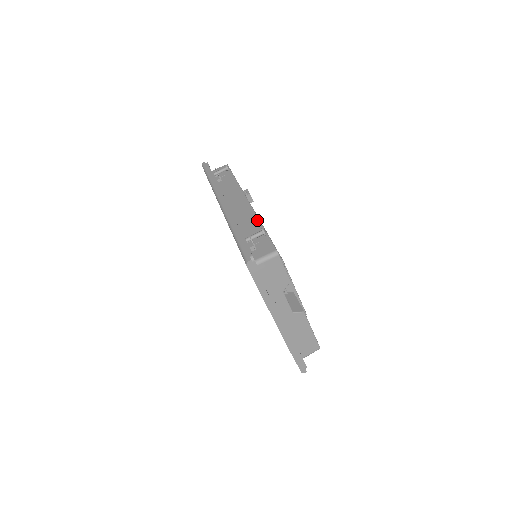
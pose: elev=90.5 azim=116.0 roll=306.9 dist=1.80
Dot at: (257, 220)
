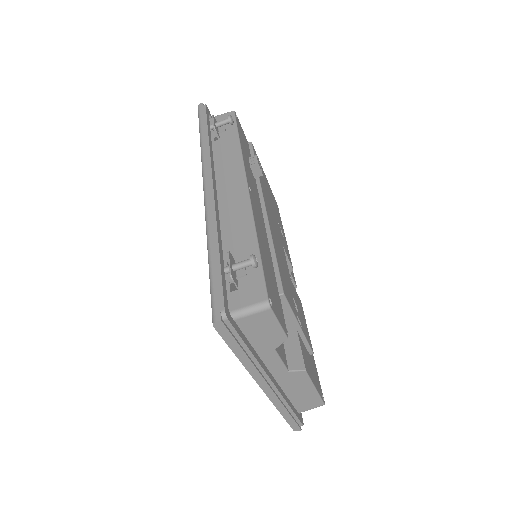
Dot at: (252, 229)
